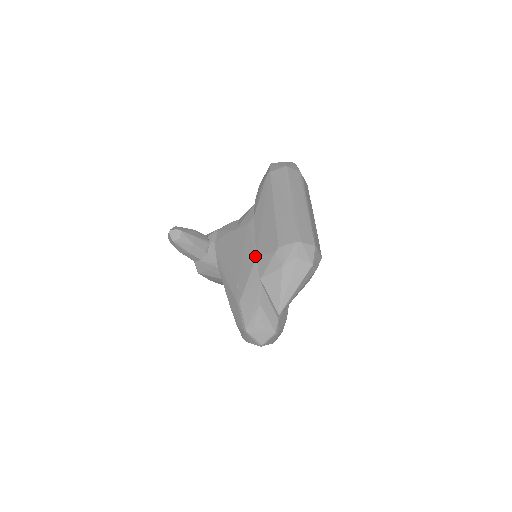
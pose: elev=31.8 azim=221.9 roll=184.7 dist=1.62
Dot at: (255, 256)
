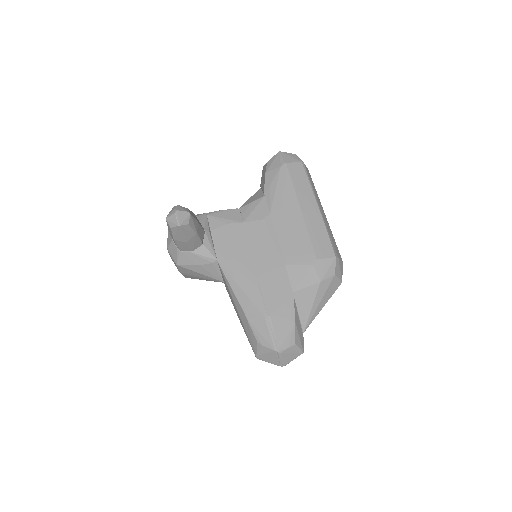
Dot at: (283, 263)
